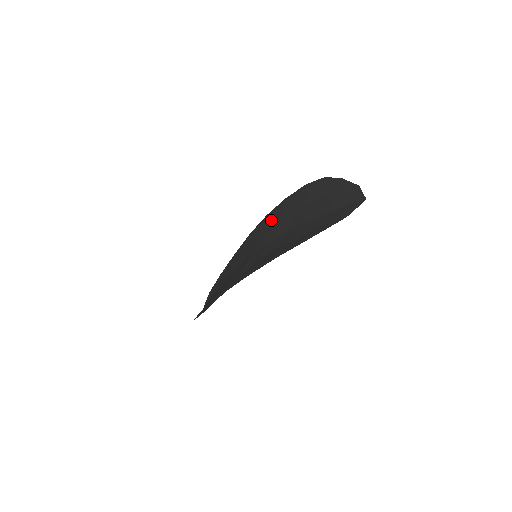
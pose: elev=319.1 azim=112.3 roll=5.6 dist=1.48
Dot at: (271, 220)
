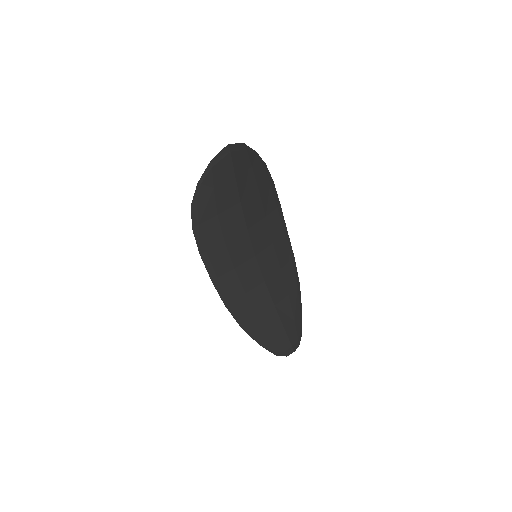
Dot at: (273, 227)
